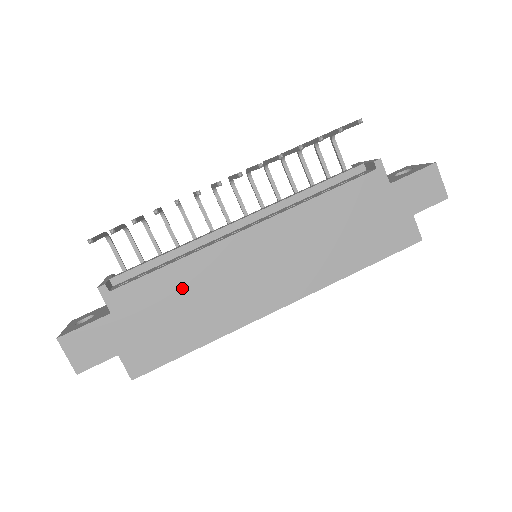
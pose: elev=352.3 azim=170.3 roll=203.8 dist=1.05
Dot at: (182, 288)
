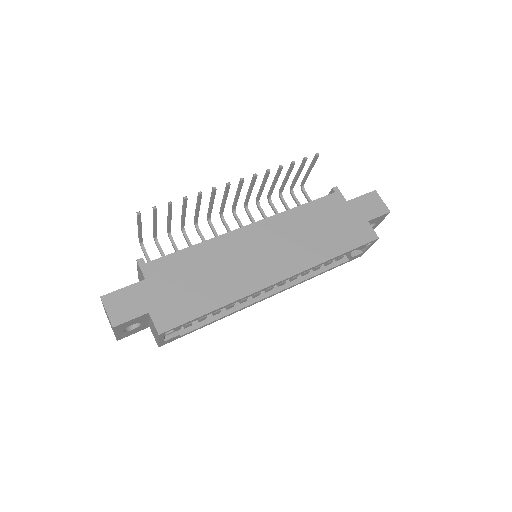
Dot at: (201, 263)
